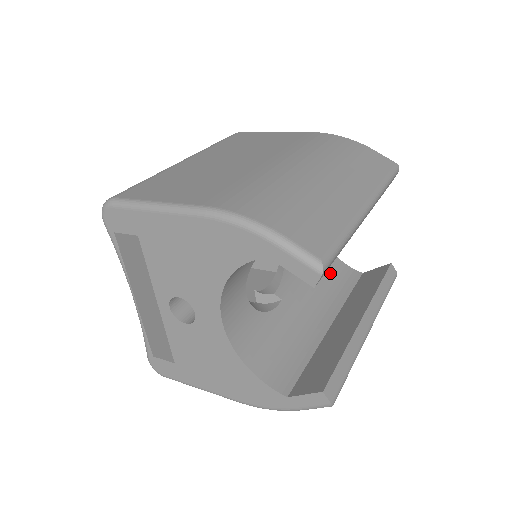
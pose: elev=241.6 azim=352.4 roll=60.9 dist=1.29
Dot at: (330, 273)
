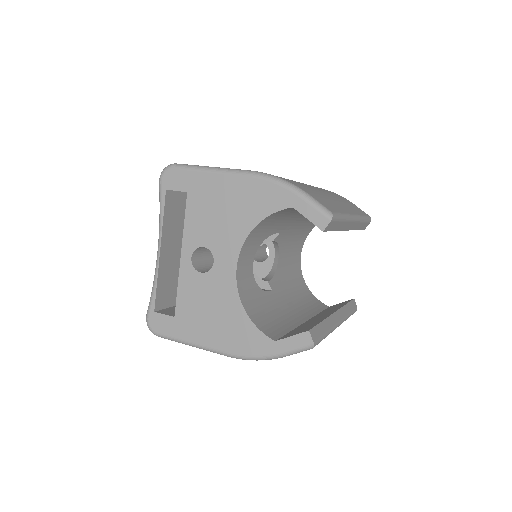
Dot at: (305, 296)
